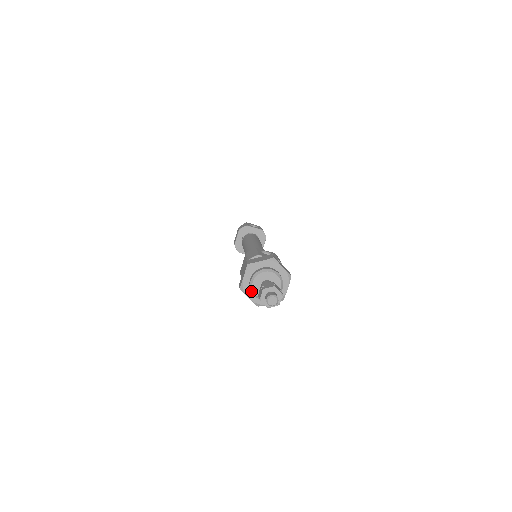
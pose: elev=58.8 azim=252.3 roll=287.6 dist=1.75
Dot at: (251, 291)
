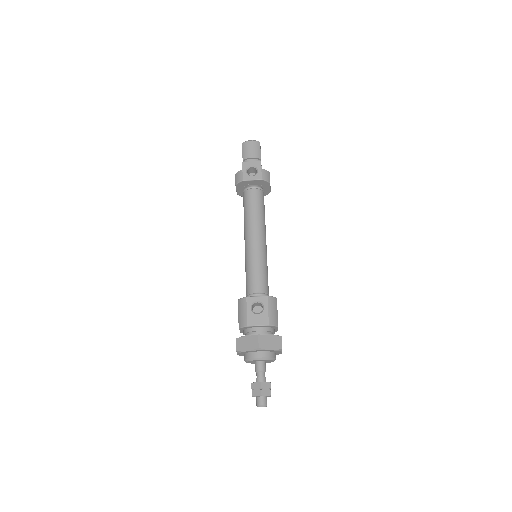
Dot at: occluded
